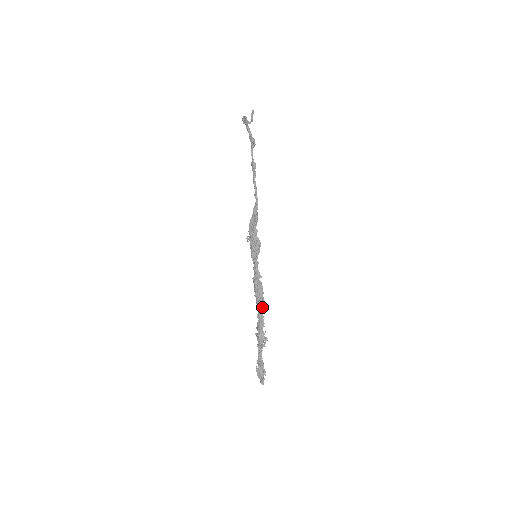
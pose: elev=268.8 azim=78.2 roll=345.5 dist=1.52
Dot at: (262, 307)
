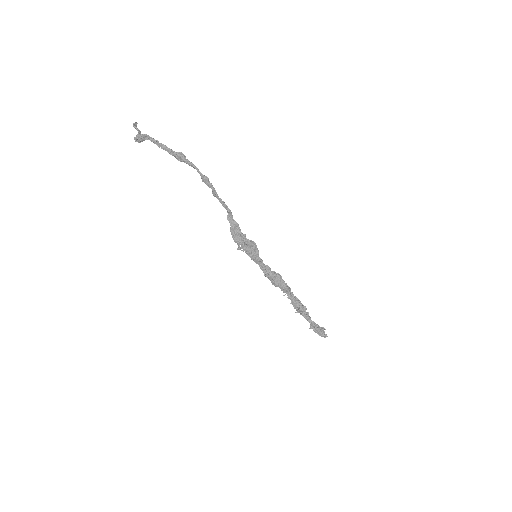
Dot at: (290, 289)
